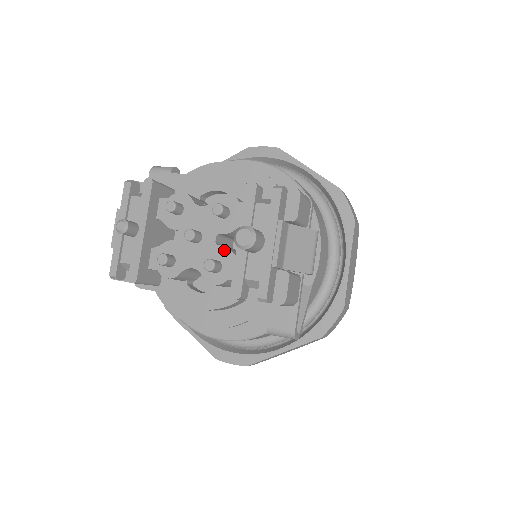
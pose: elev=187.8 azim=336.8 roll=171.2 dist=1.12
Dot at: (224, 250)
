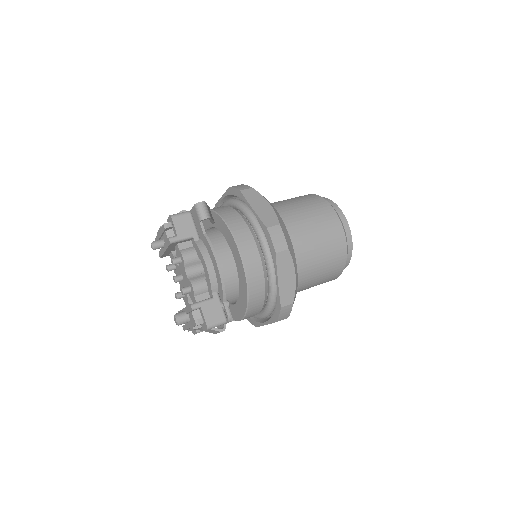
Dot at: (186, 296)
